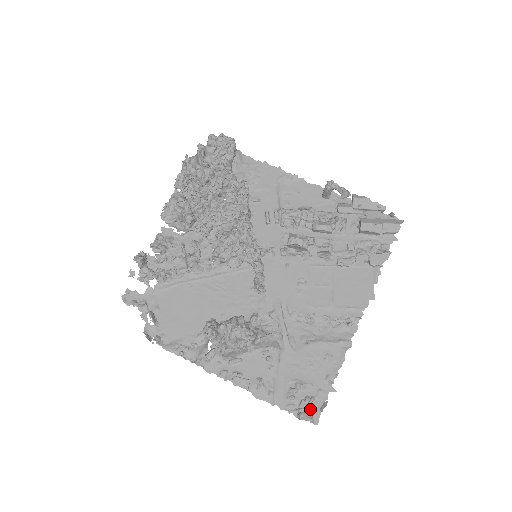
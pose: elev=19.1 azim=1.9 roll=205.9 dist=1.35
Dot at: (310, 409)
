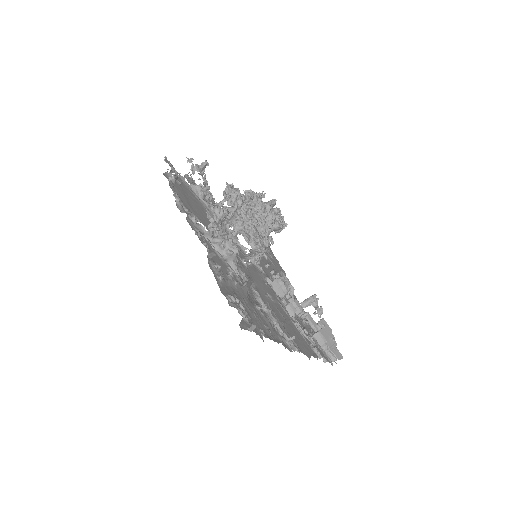
Dot at: occluded
